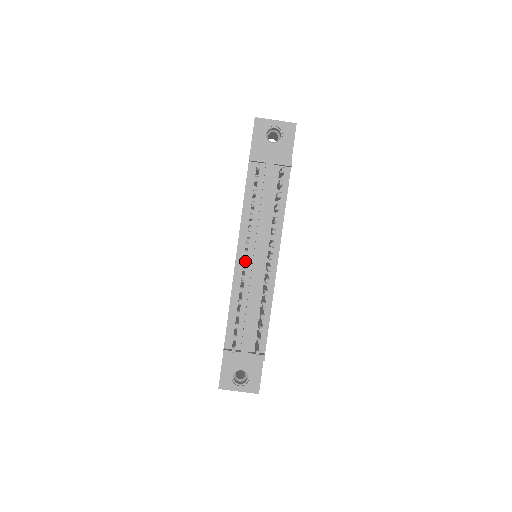
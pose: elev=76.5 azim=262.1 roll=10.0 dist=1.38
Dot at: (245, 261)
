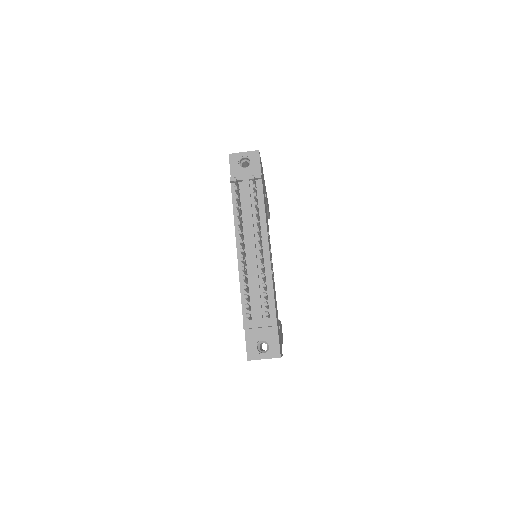
Dot at: occluded
